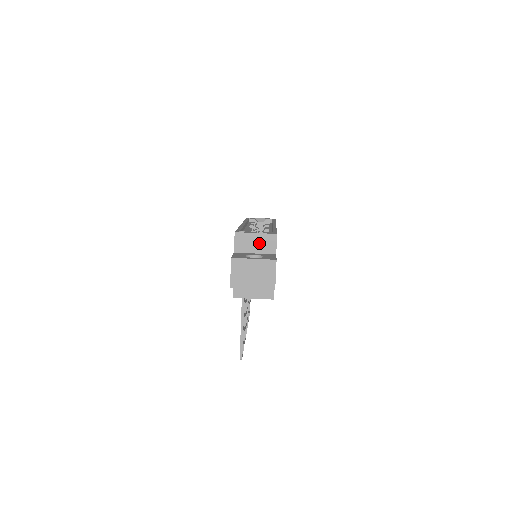
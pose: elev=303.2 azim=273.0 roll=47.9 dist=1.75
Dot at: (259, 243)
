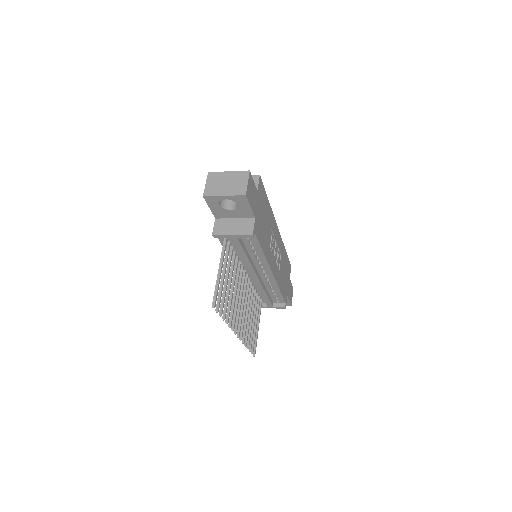
Dot at: occluded
